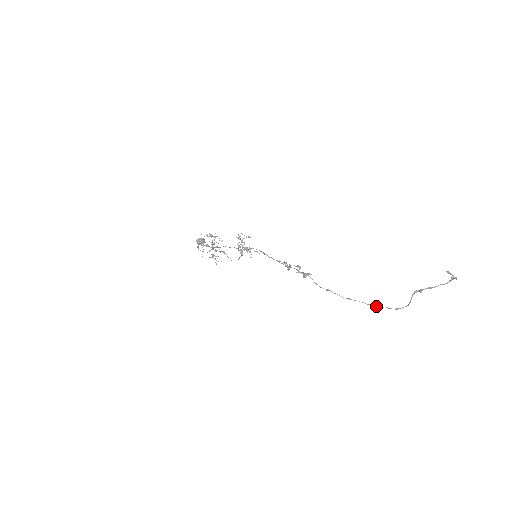
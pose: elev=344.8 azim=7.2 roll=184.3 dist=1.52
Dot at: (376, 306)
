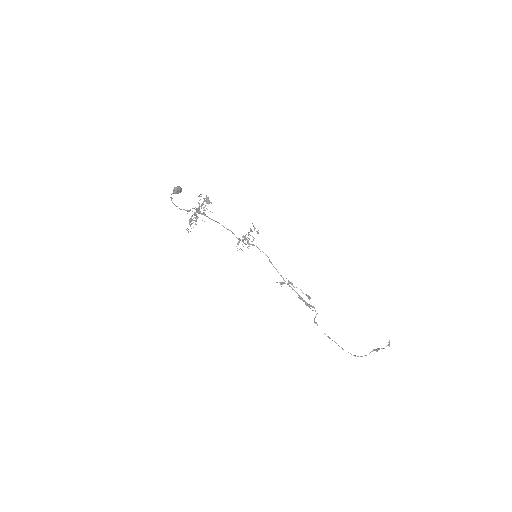
Dot at: occluded
